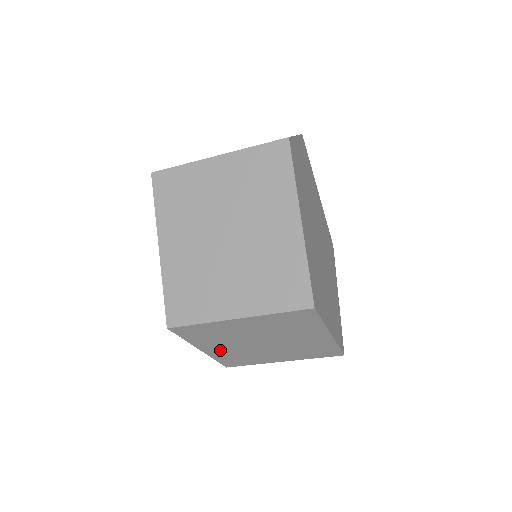
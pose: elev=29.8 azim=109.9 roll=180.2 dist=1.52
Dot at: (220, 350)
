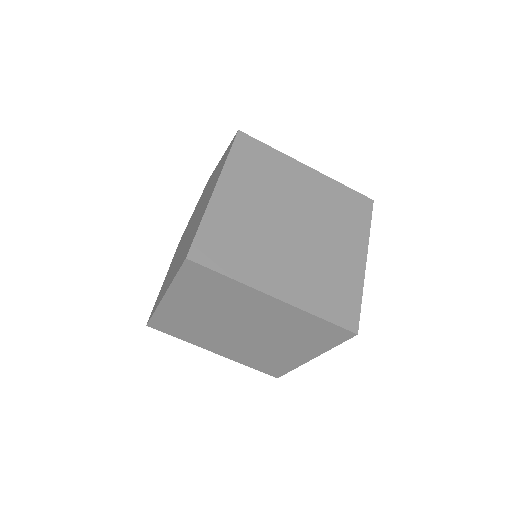
Dot at: (235, 205)
